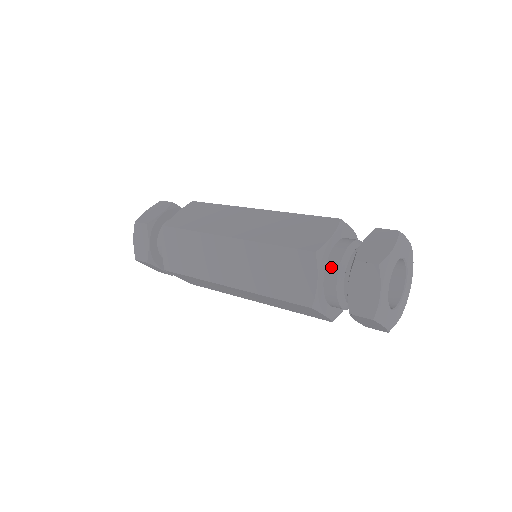
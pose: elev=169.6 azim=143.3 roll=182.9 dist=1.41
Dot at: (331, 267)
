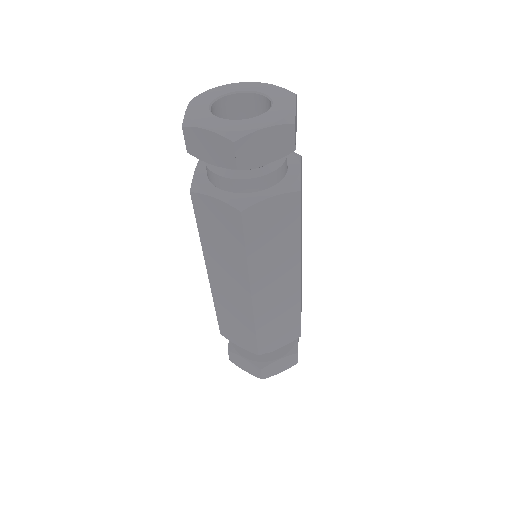
Dot at: occluded
